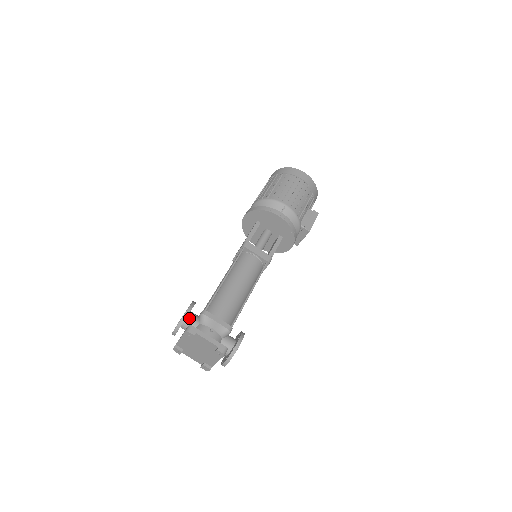
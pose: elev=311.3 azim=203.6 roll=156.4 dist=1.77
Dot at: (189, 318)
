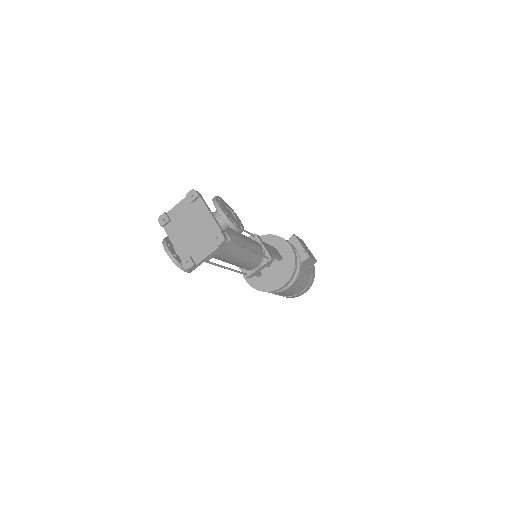
Dot at: occluded
